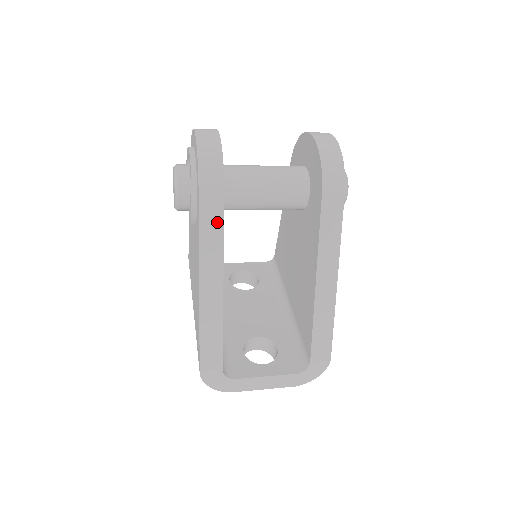
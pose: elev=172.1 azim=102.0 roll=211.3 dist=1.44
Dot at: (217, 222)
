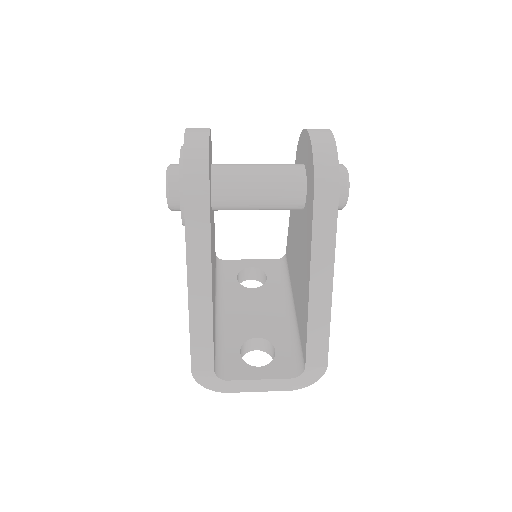
Dot at: (203, 225)
